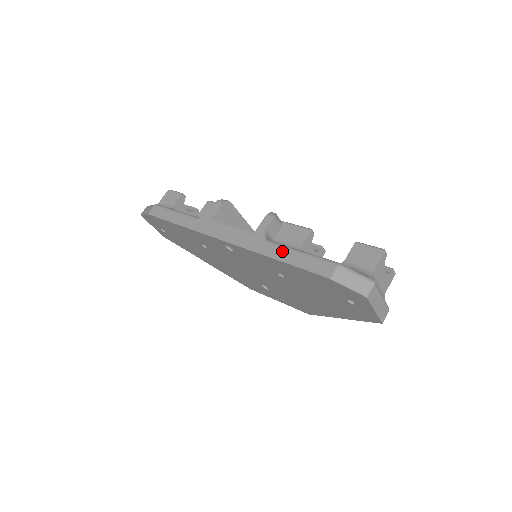
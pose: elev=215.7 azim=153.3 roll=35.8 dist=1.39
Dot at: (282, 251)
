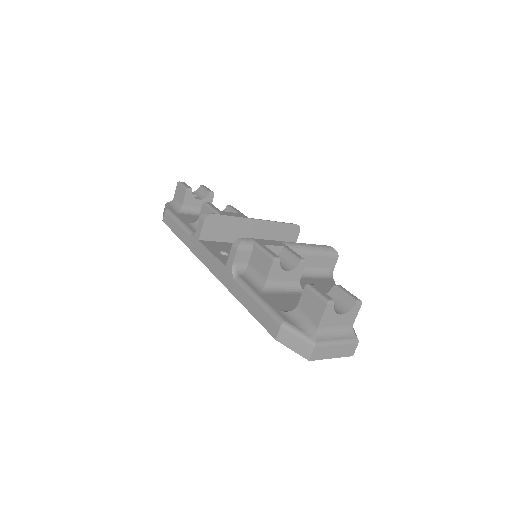
Dot at: (244, 295)
